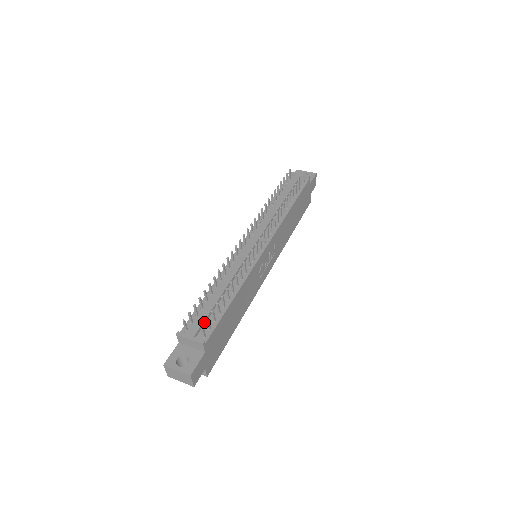
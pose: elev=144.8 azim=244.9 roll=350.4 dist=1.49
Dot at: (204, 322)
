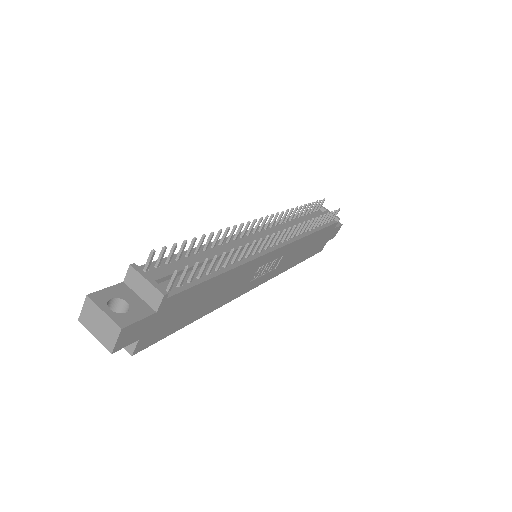
Dot at: occluded
